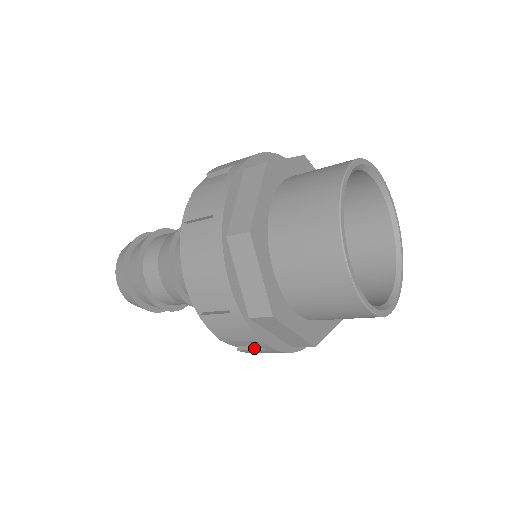
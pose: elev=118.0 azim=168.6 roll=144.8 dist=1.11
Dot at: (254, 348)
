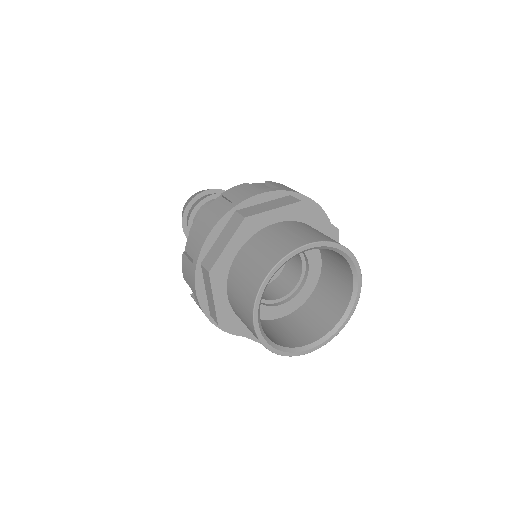
Dot at: occluded
